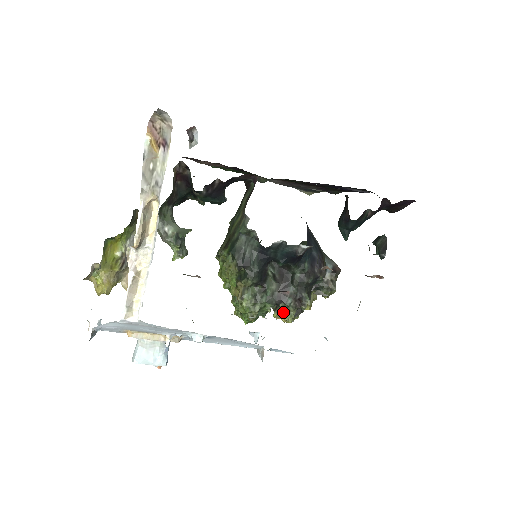
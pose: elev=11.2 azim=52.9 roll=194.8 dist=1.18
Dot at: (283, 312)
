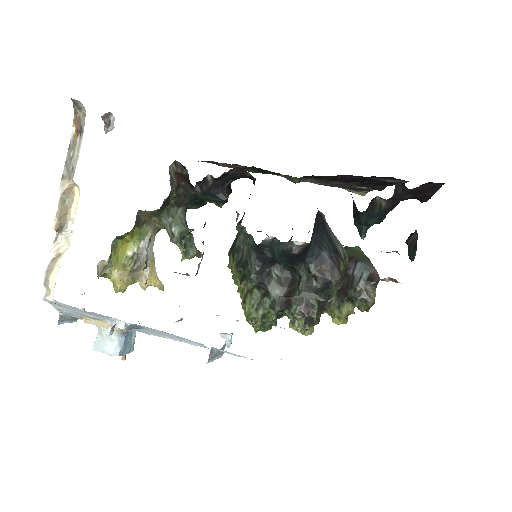
Dot at: occluded
